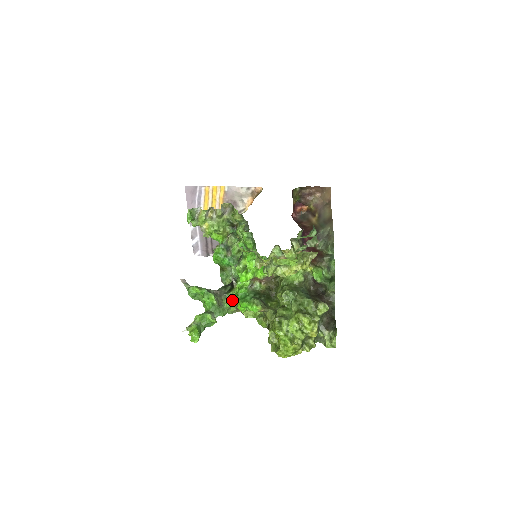
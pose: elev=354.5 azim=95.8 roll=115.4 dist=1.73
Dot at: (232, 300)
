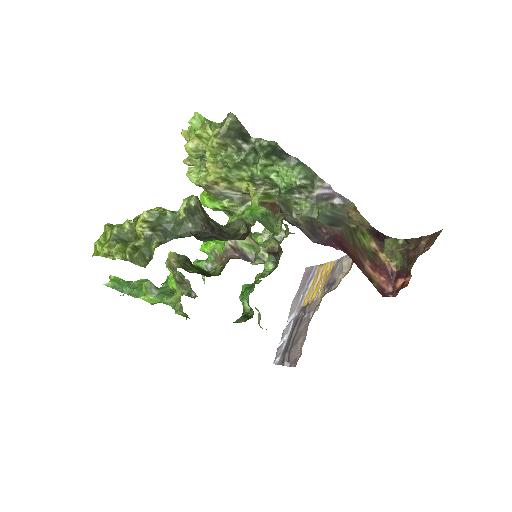
Dot at: occluded
